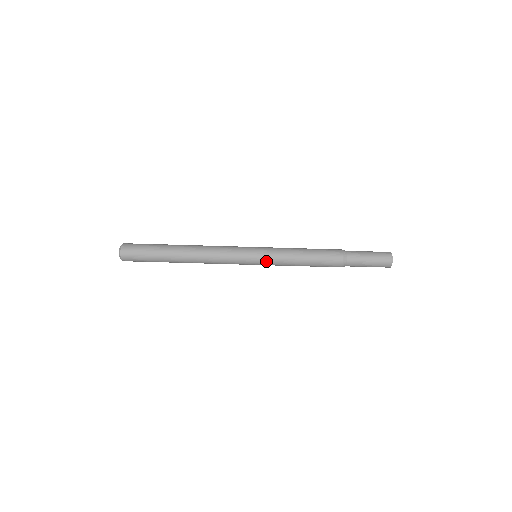
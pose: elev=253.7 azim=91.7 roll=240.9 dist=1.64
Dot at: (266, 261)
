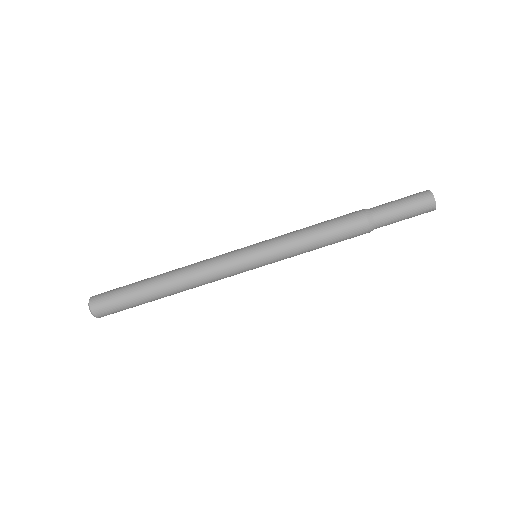
Dot at: (270, 258)
